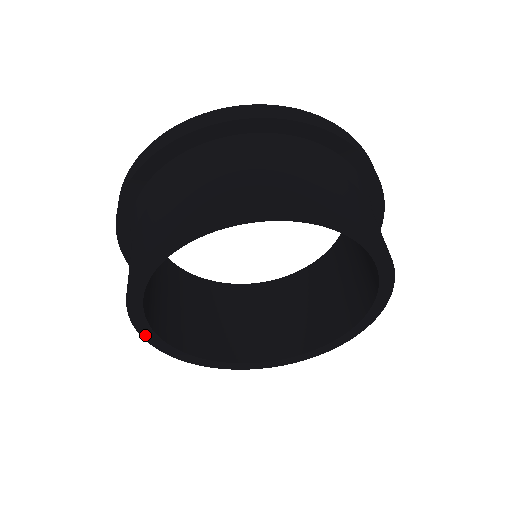
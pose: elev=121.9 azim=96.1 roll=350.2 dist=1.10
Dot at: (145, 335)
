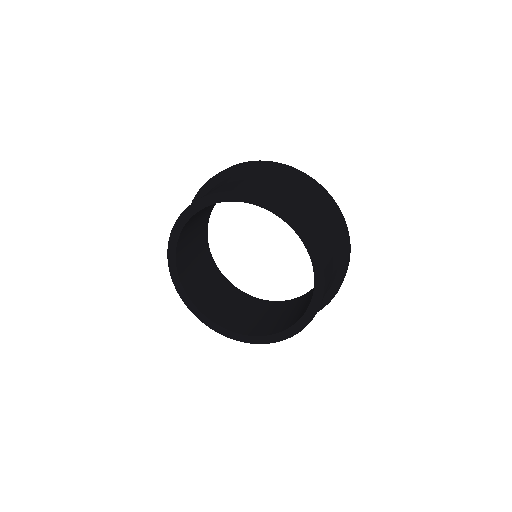
Dot at: (172, 273)
